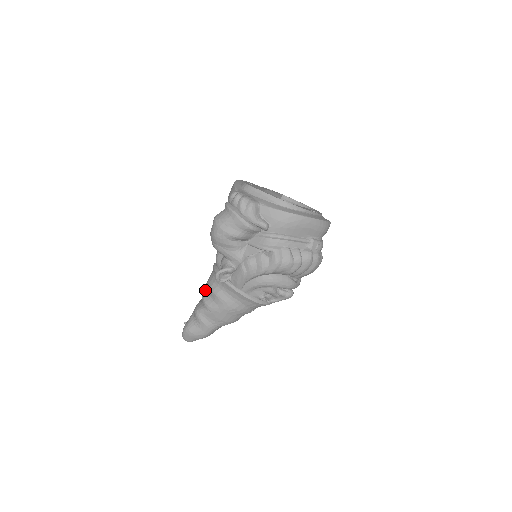
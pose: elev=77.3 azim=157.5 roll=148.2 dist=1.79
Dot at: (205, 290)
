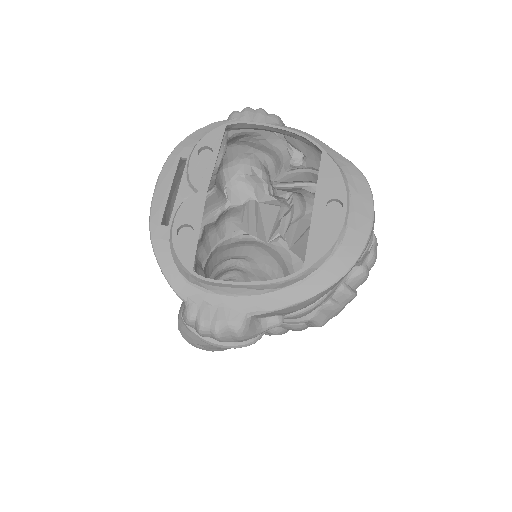
Dot at: occluded
